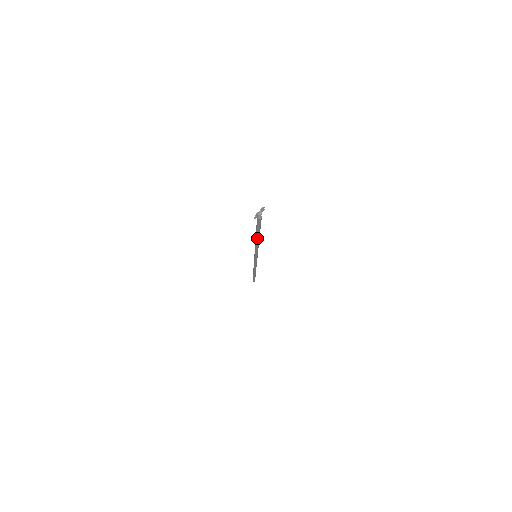
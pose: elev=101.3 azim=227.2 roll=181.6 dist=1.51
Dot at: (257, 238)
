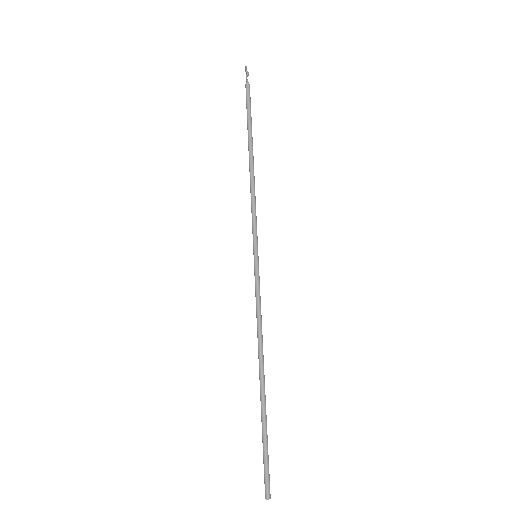
Dot at: (252, 152)
